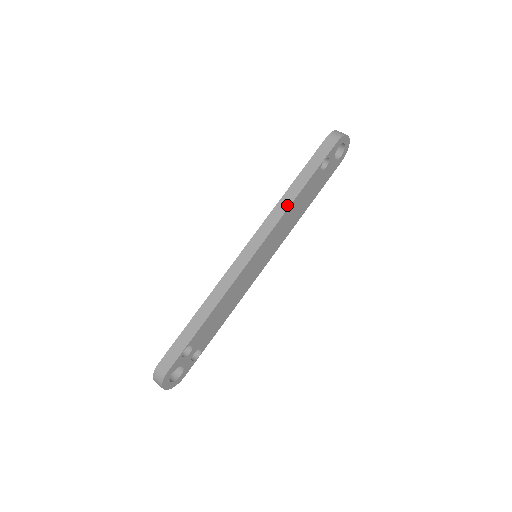
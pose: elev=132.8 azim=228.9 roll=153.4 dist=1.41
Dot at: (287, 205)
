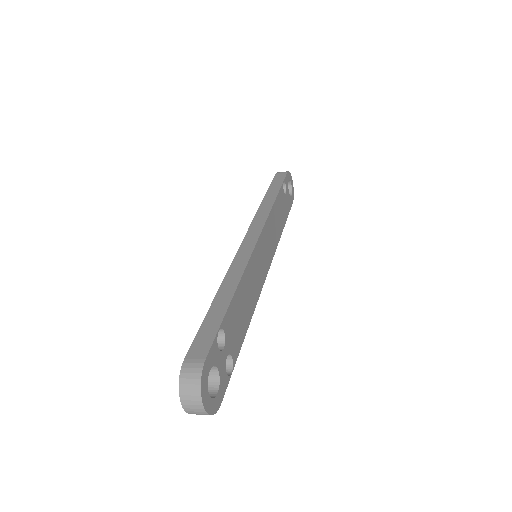
Dot at: (269, 206)
